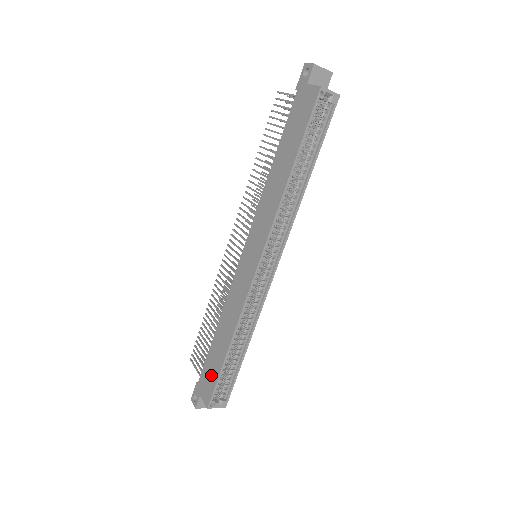
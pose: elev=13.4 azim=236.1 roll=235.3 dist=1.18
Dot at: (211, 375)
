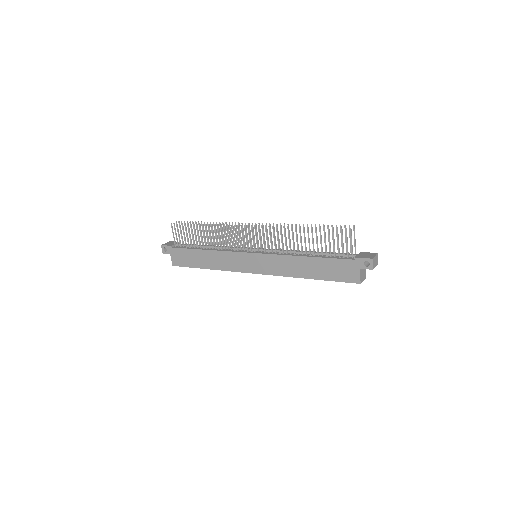
Dot at: (185, 260)
